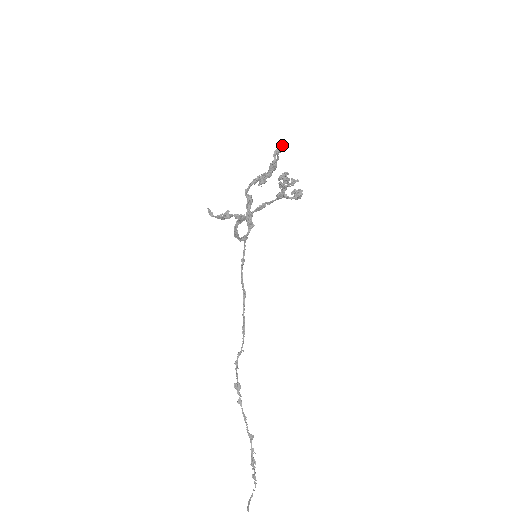
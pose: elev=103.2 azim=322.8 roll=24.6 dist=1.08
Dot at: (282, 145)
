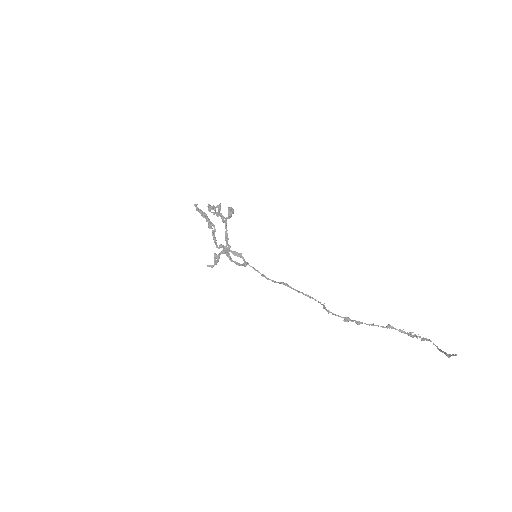
Dot at: (195, 204)
